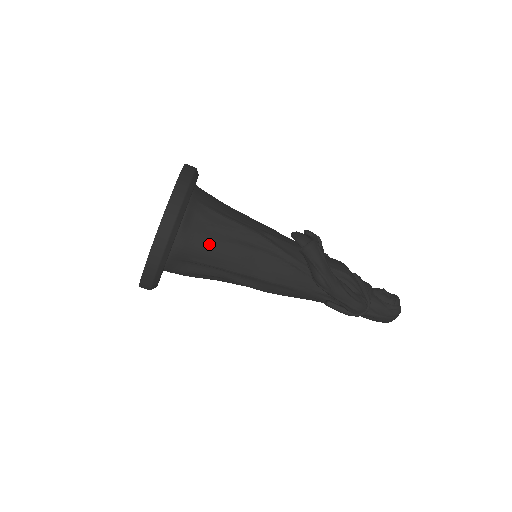
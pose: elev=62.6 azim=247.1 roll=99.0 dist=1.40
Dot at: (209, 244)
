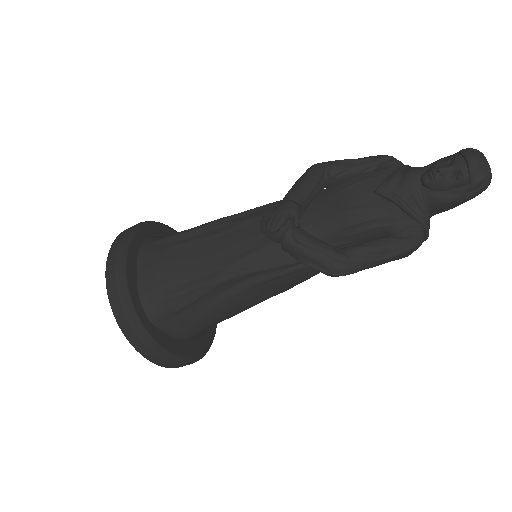
Dot at: (201, 320)
